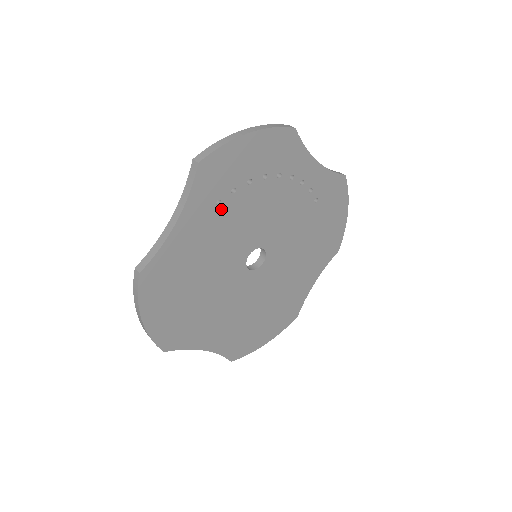
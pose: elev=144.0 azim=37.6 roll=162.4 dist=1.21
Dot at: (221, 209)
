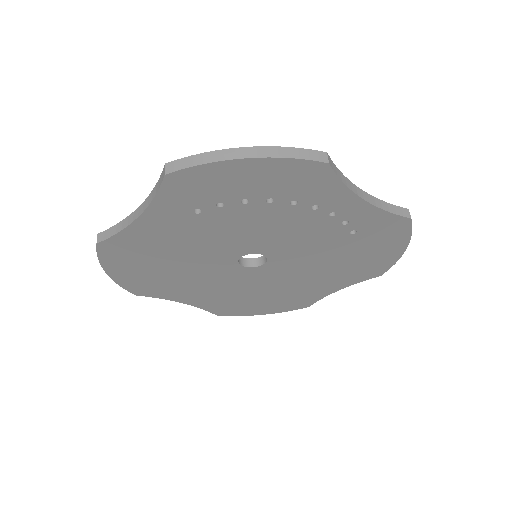
Dot at: (202, 216)
